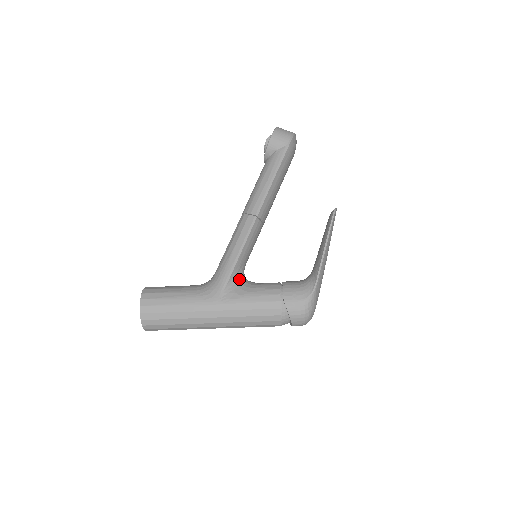
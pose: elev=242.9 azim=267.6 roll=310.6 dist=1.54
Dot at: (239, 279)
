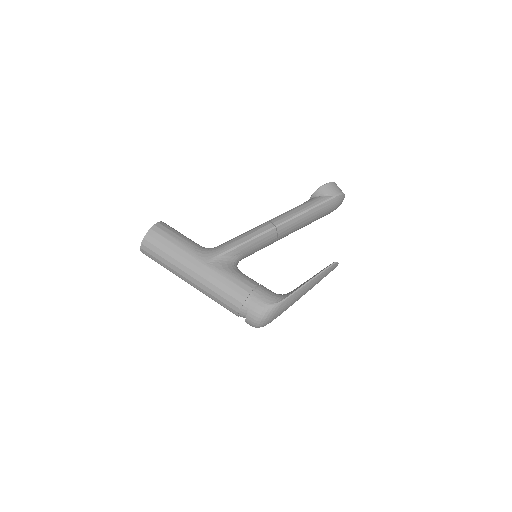
Dot at: (232, 260)
